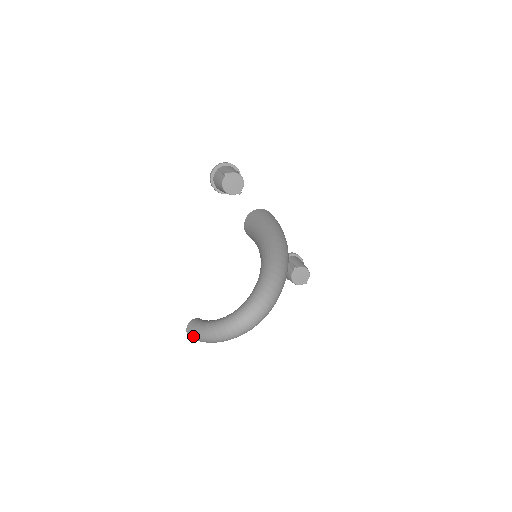
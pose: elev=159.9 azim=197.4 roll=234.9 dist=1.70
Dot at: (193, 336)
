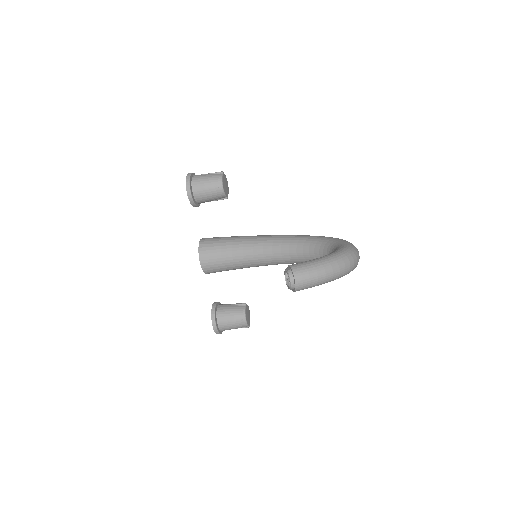
Dot at: (310, 273)
